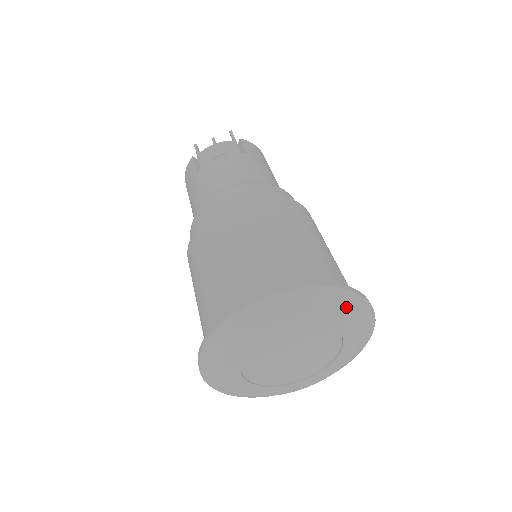
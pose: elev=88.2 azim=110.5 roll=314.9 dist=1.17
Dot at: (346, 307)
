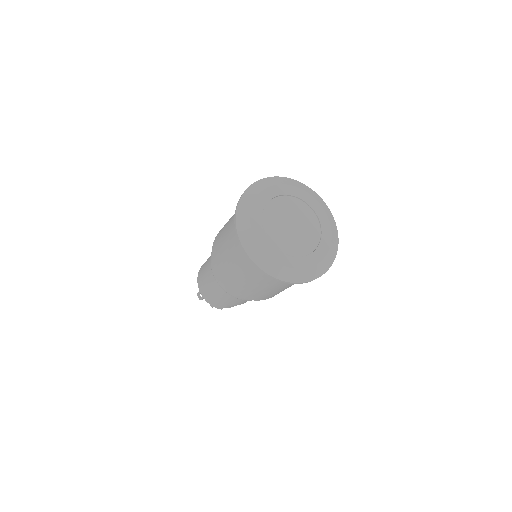
Dot at: (308, 191)
